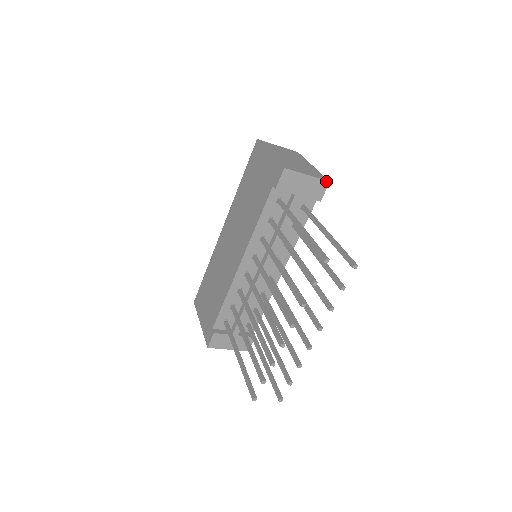
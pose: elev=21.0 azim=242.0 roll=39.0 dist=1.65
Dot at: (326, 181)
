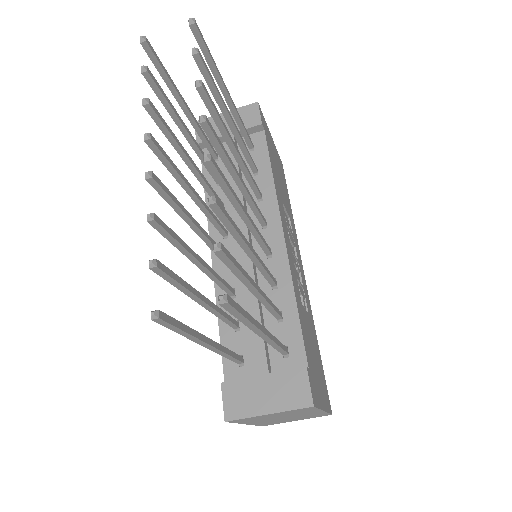
Dot at: (253, 104)
